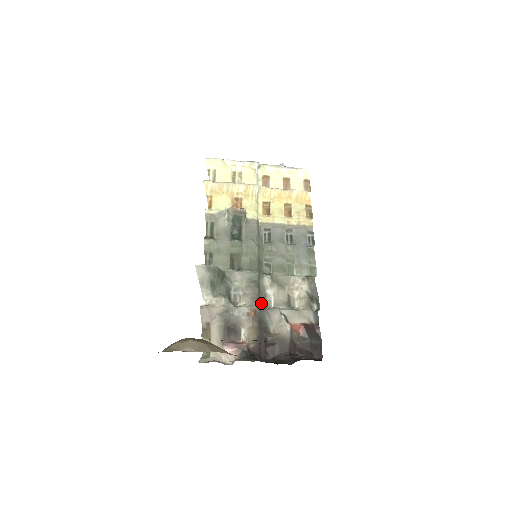
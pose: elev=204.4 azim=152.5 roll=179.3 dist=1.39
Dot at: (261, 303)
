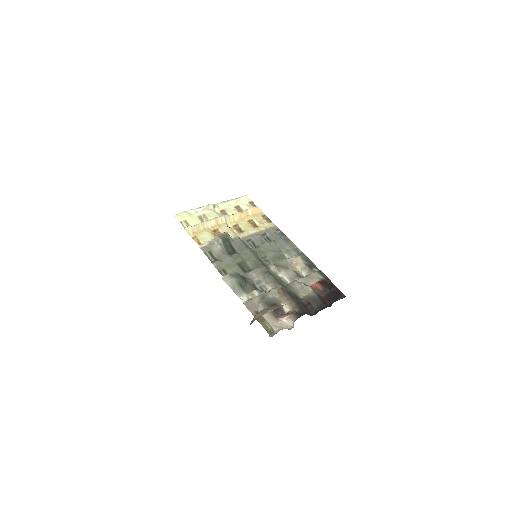
Dot at: (281, 283)
